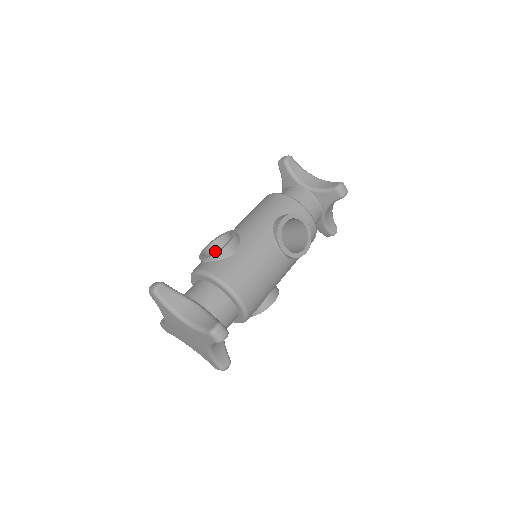
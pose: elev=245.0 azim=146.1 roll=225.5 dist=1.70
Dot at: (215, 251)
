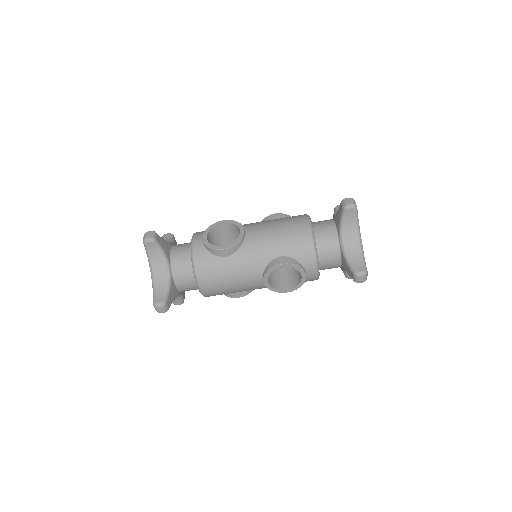
Dot at: (227, 229)
